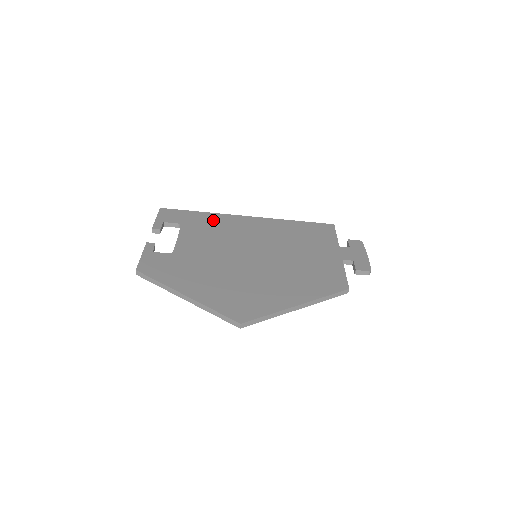
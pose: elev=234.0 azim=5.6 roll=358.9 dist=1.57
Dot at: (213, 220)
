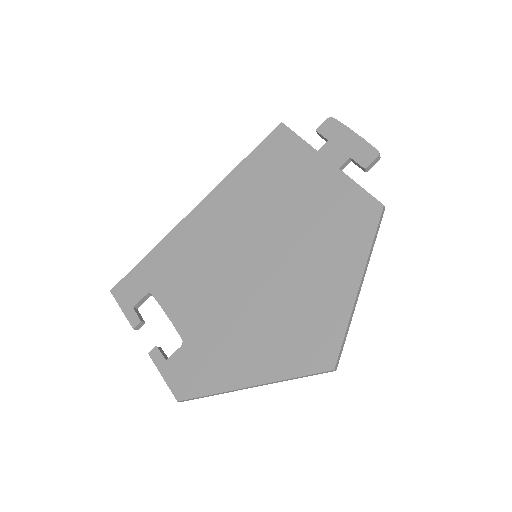
Dot at: (171, 252)
